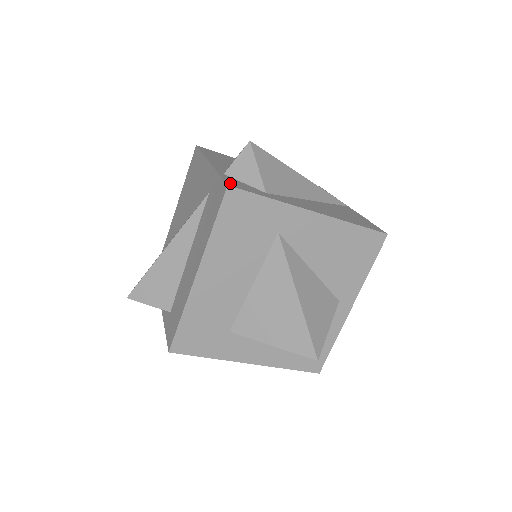
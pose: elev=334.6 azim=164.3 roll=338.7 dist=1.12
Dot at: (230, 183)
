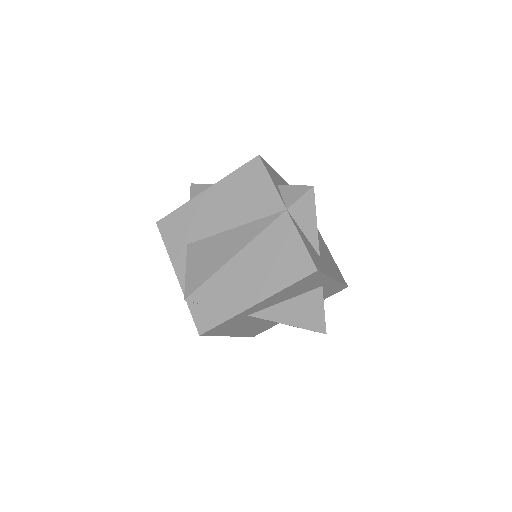
Dot at: (199, 326)
